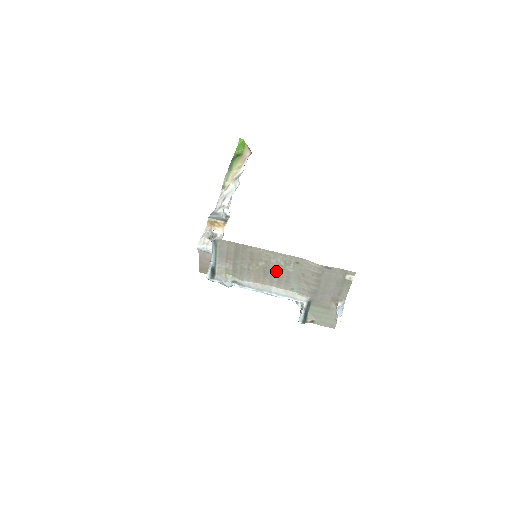
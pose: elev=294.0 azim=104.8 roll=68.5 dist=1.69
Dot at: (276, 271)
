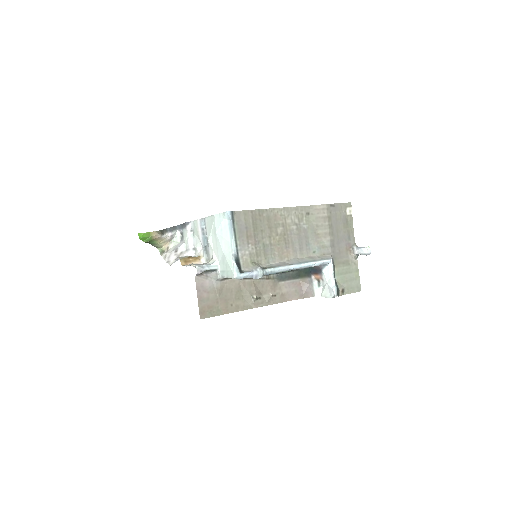
Dot at: (294, 234)
